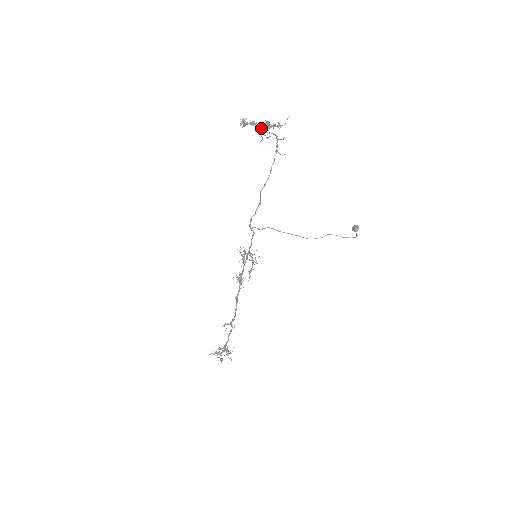
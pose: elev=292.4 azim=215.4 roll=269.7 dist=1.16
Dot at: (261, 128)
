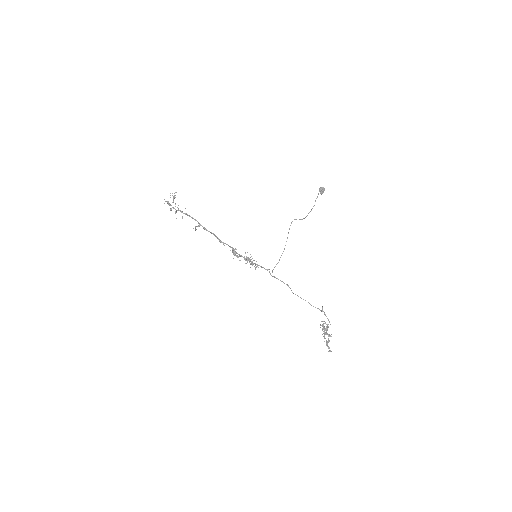
Dot at: (326, 333)
